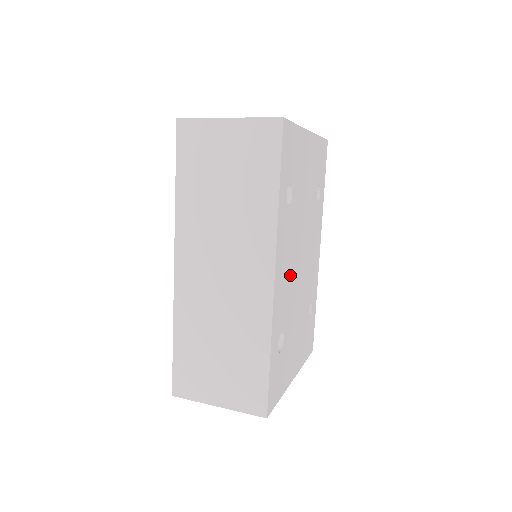
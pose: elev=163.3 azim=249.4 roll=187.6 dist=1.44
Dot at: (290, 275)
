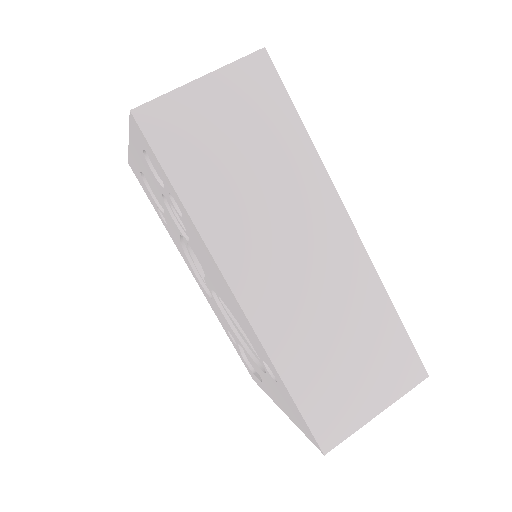
Dot at: occluded
